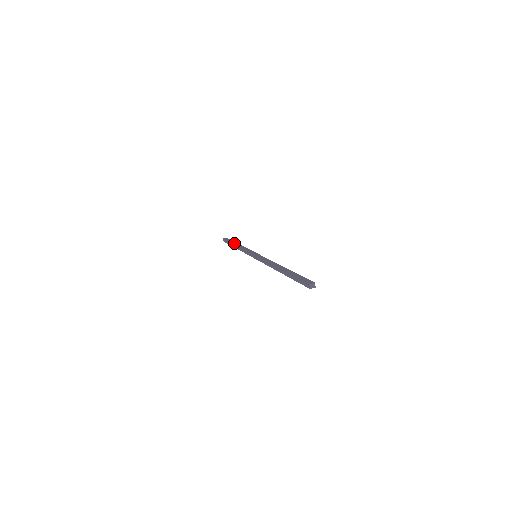
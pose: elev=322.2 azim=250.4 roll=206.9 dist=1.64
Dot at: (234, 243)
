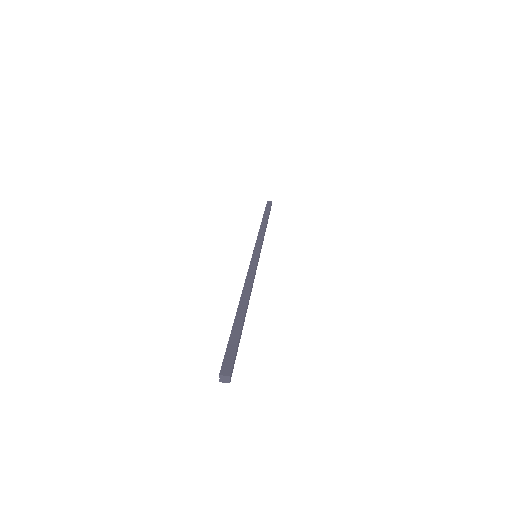
Dot at: (265, 217)
